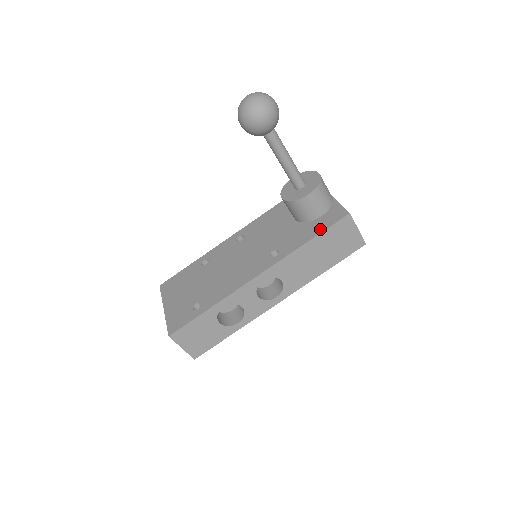
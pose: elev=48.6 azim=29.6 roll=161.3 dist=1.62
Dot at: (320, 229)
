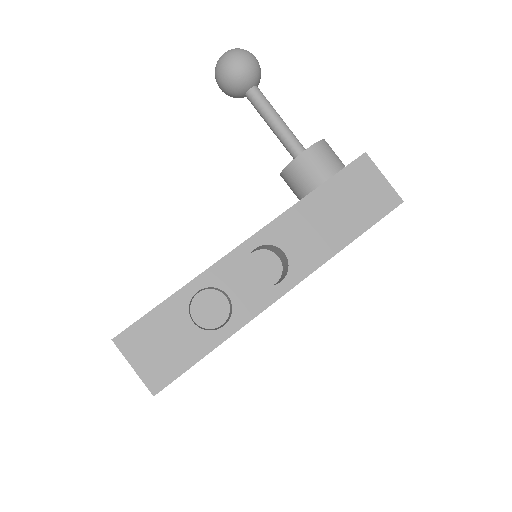
Dot at: (329, 178)
